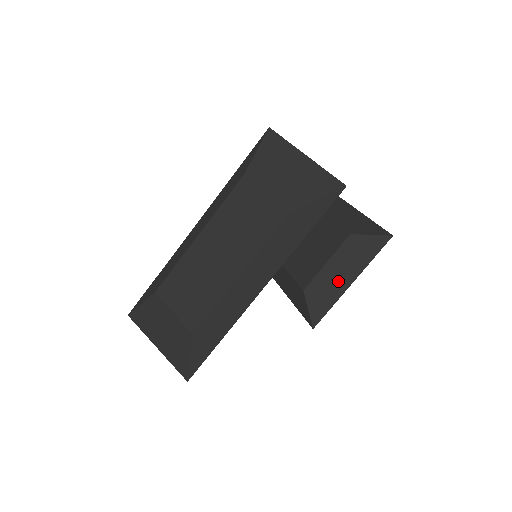
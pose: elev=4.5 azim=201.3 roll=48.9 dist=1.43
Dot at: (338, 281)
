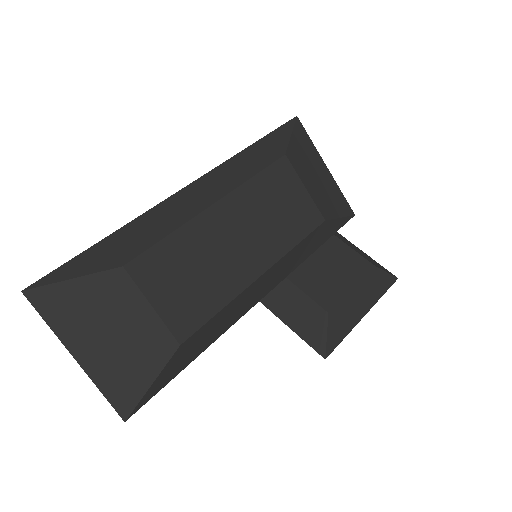
Dot at: (356, 310)
